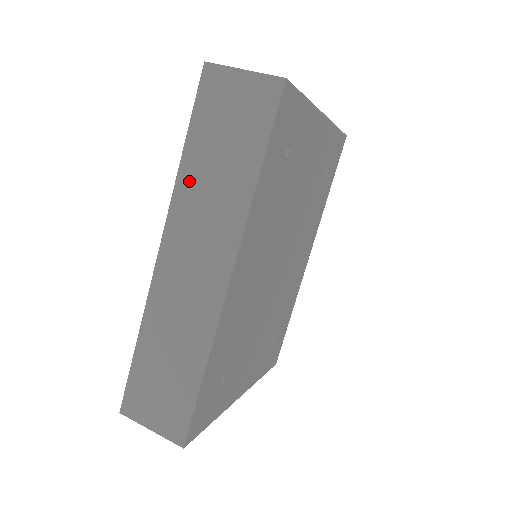
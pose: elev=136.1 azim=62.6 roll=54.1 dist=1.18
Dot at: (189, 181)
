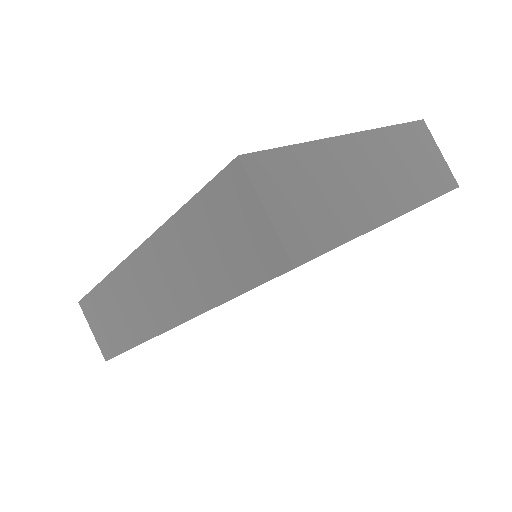
Dot at: (174, 237)
